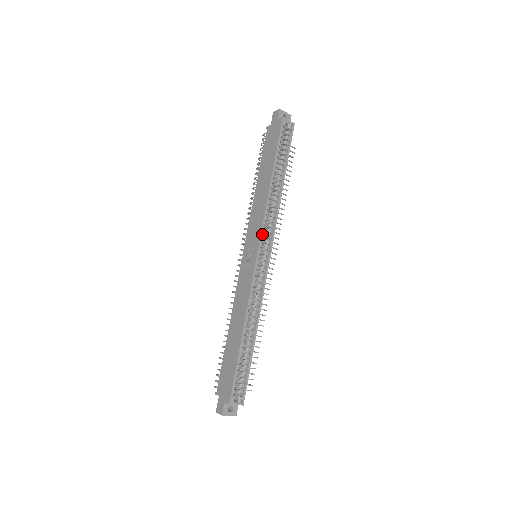
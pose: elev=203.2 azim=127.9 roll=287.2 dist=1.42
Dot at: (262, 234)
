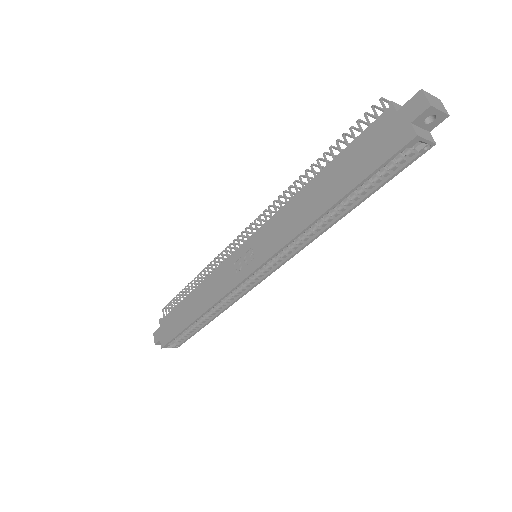
Dot at: (268, 261)
